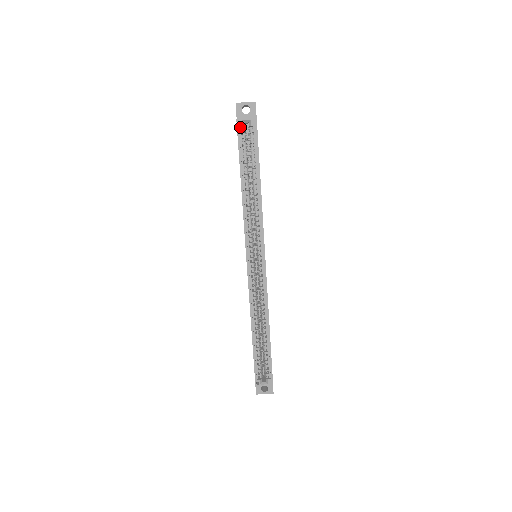
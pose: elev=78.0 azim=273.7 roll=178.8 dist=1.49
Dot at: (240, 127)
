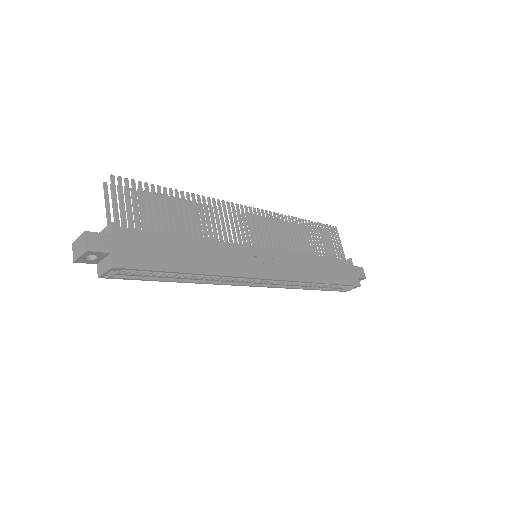
Dot at: (111, 274)
